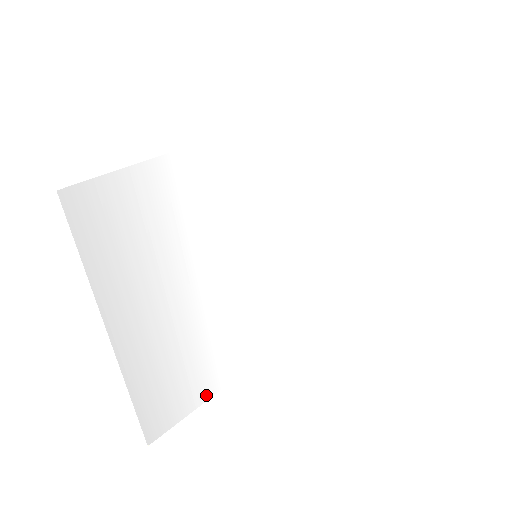
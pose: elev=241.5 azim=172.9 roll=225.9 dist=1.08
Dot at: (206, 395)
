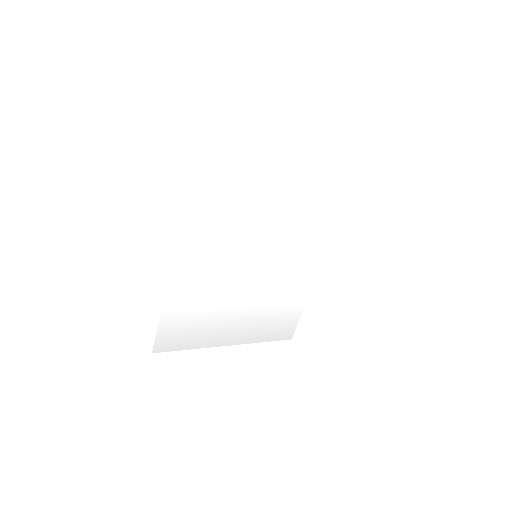
Dot at: (301, 305)
